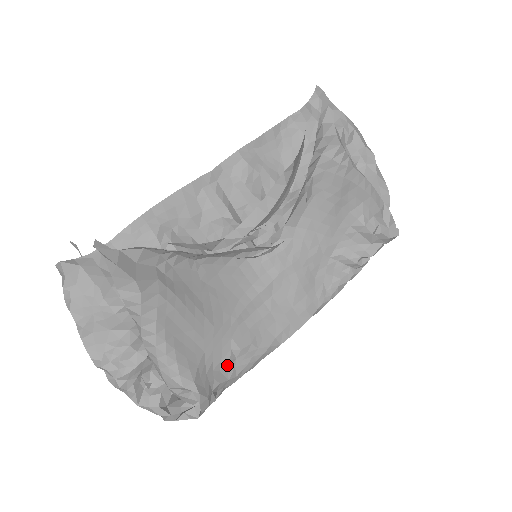
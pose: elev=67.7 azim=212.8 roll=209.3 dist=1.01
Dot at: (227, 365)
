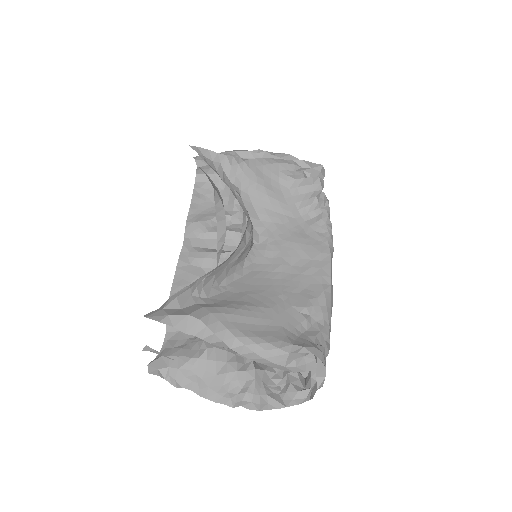
Dot at: (308, 324)
